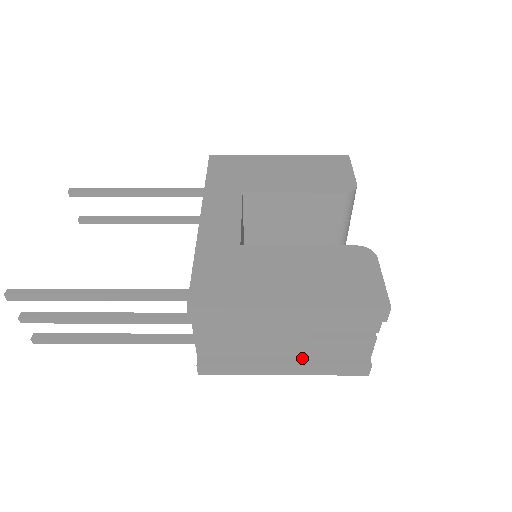
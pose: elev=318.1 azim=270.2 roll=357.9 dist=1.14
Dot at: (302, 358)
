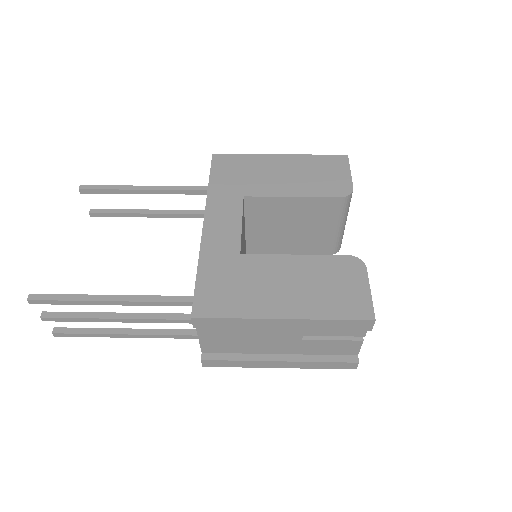
Dot at: (296, 354)
